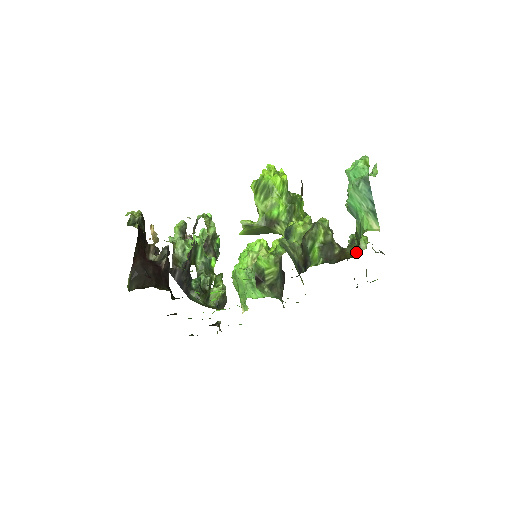
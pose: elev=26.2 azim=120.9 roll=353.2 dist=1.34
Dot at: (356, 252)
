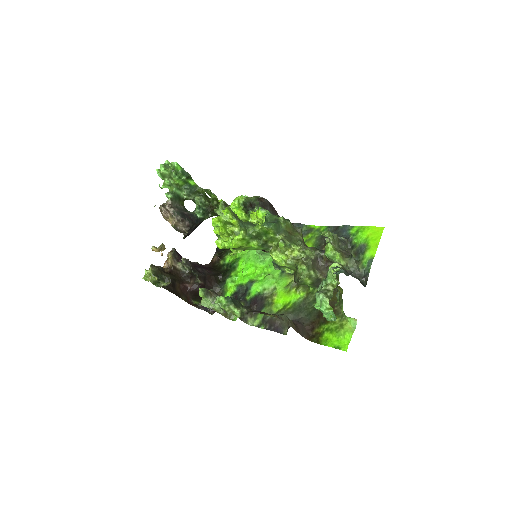
Dot at: (339, 287)
